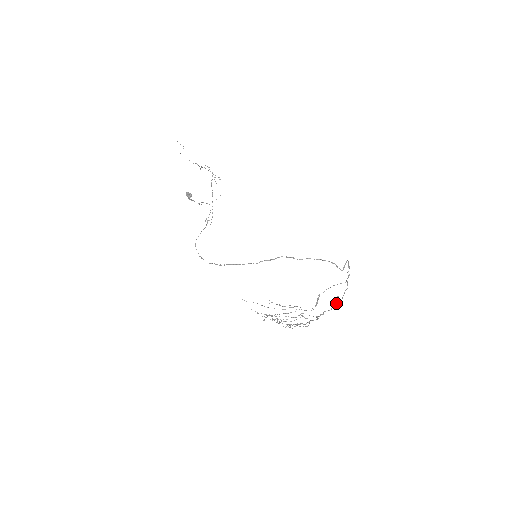
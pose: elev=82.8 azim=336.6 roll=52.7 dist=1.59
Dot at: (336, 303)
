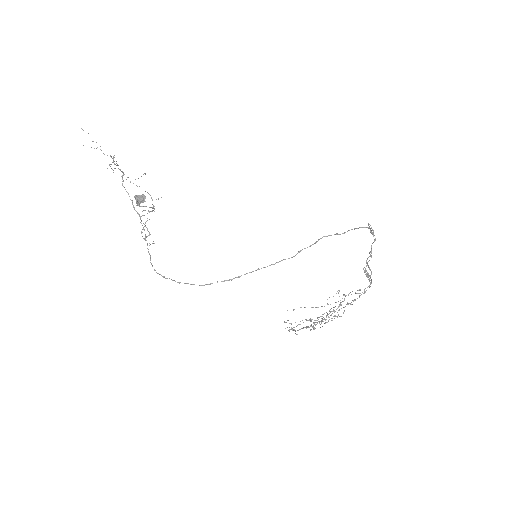
Dot at: (369, 276)
